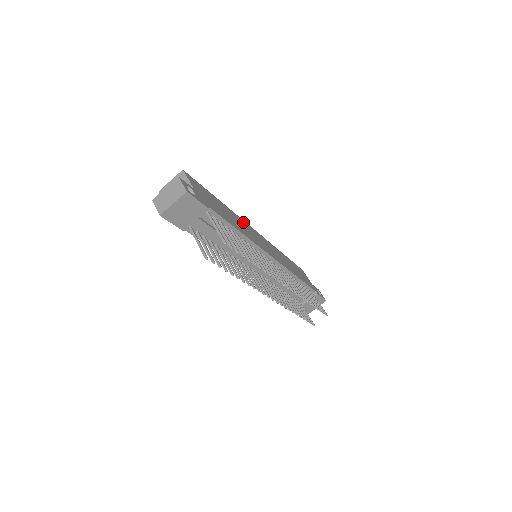
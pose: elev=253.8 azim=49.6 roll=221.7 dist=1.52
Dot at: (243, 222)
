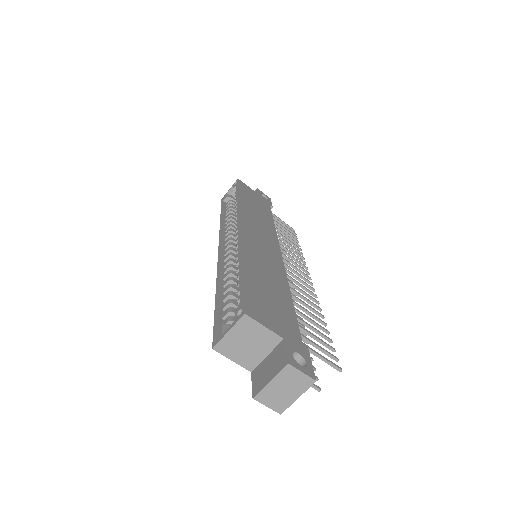
Dot at: (248, 245)
